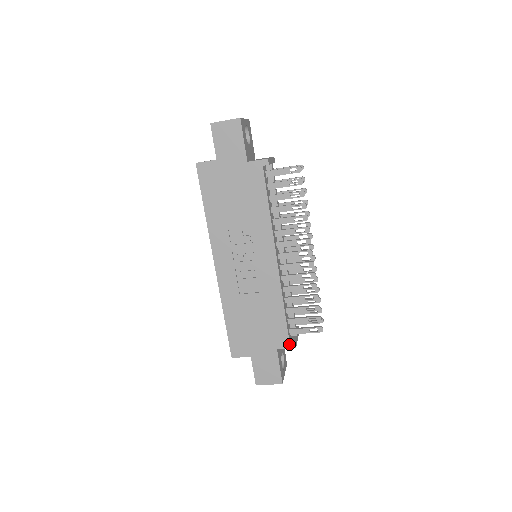
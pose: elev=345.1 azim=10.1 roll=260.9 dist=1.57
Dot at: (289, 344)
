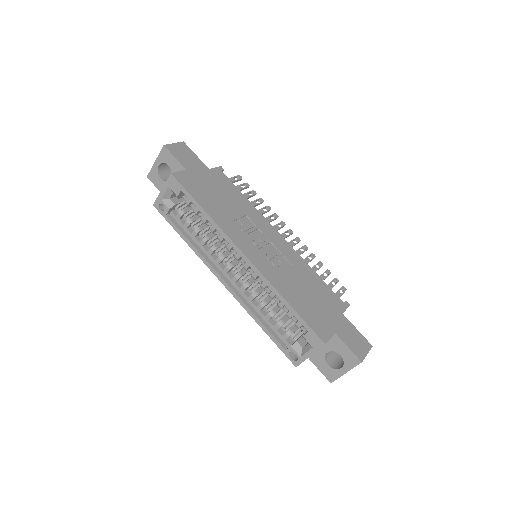
Dot at: (344, 304)
